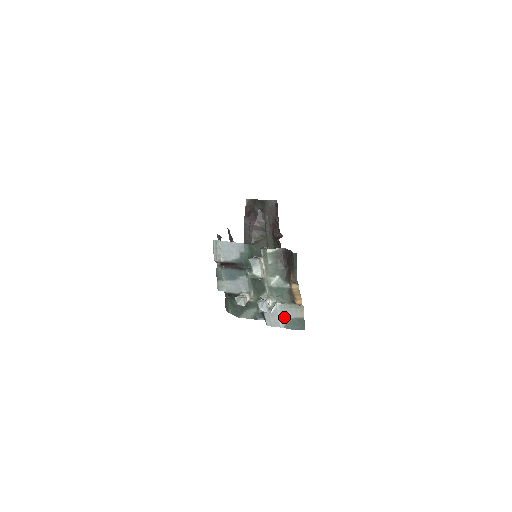
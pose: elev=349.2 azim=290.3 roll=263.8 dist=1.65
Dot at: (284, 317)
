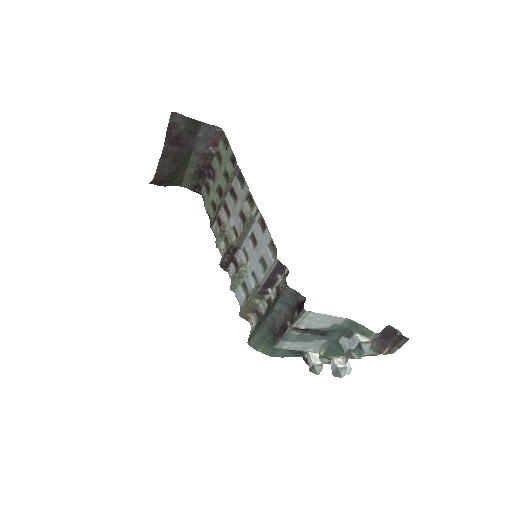
Dot at: occluded
